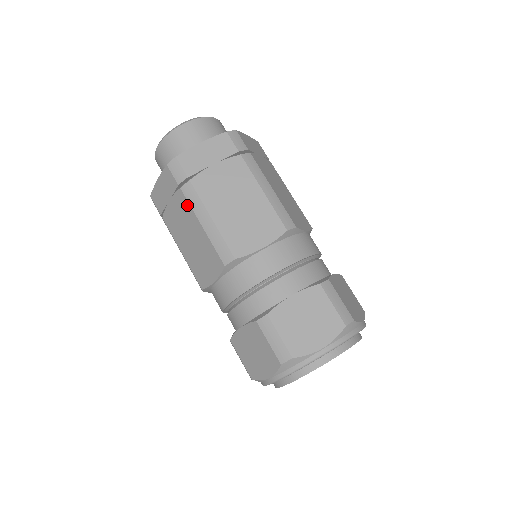
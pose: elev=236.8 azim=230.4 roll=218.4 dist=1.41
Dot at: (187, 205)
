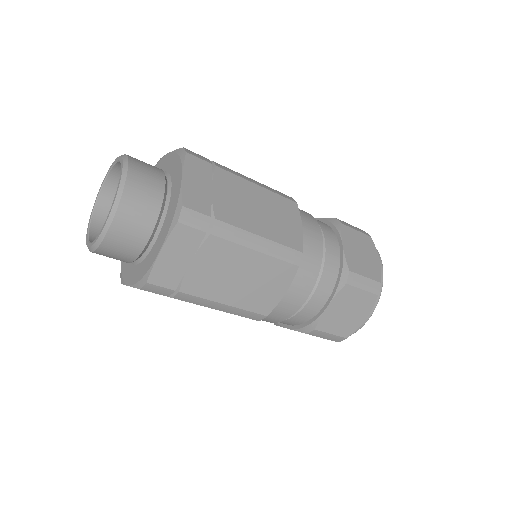
Dot at: occluded
